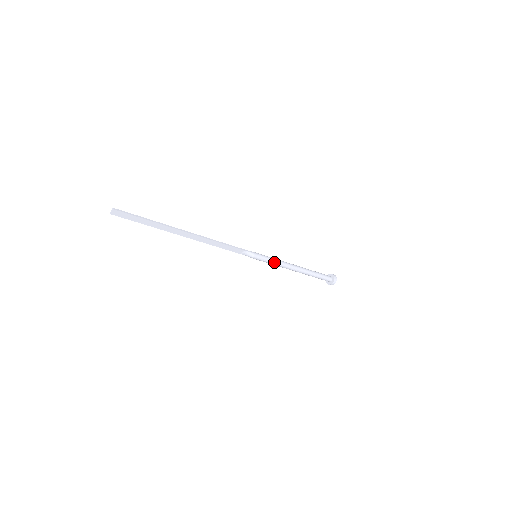
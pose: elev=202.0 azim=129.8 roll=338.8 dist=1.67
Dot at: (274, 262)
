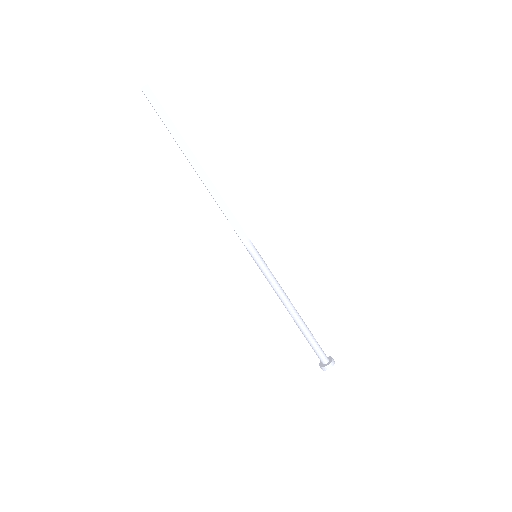
Dot at: (273, 278)
